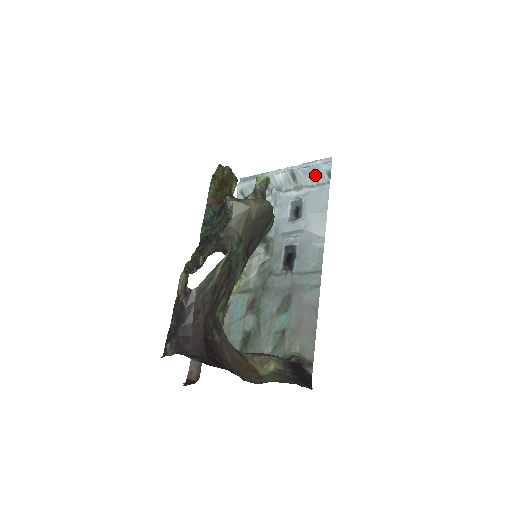
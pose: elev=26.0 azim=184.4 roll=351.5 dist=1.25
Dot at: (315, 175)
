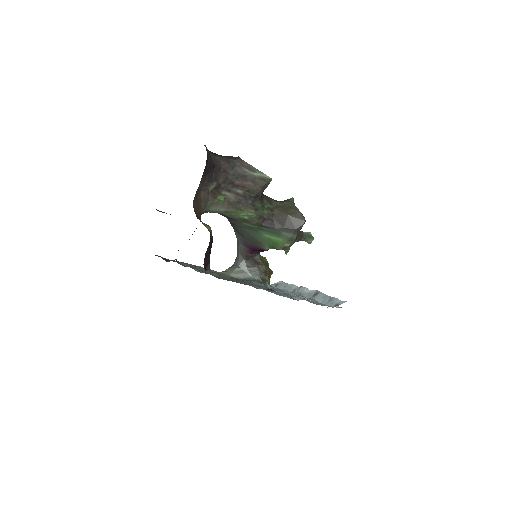
Dot at: (328, 301)
